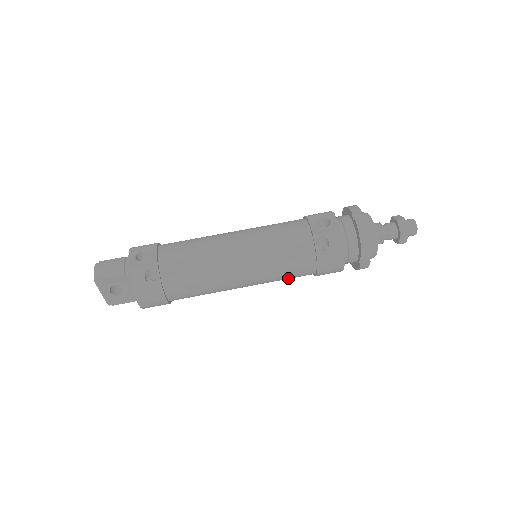
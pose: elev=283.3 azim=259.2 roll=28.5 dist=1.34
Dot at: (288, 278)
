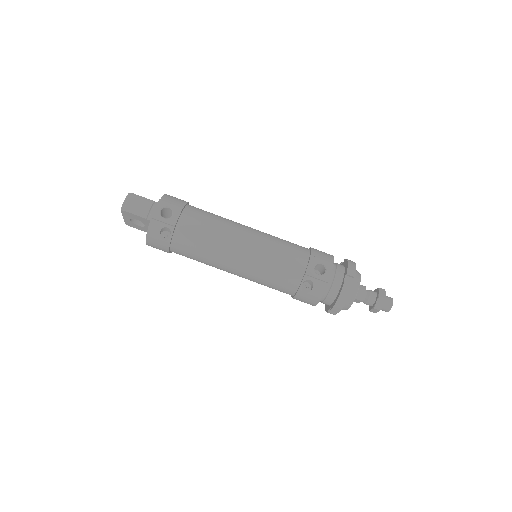
Dot at: occluded
